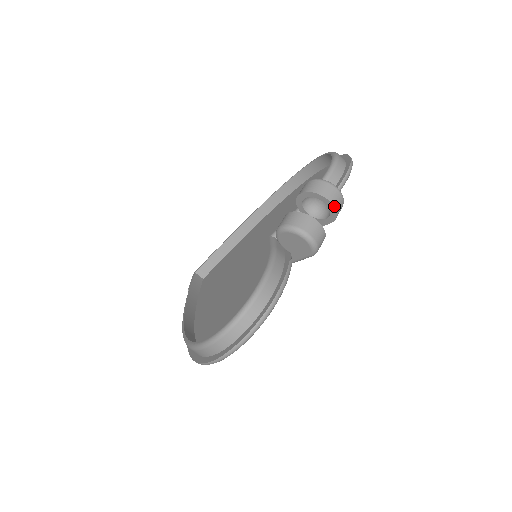
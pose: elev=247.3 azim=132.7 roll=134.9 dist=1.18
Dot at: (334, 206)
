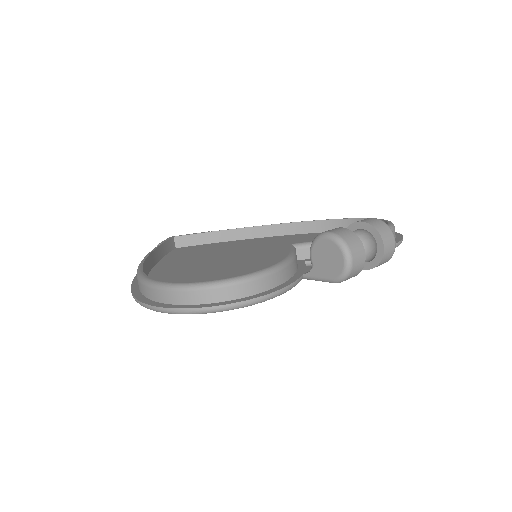
Dot at: (384, 254)
